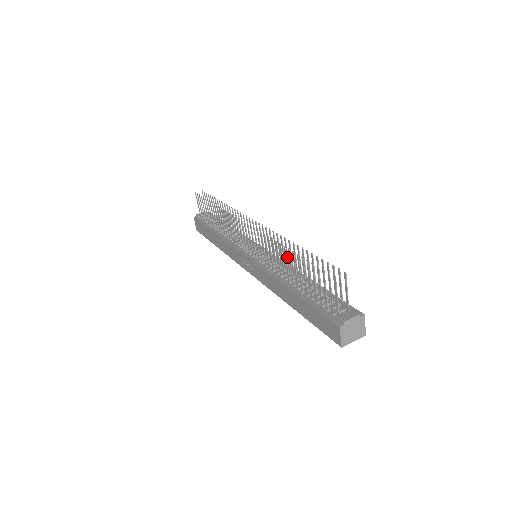
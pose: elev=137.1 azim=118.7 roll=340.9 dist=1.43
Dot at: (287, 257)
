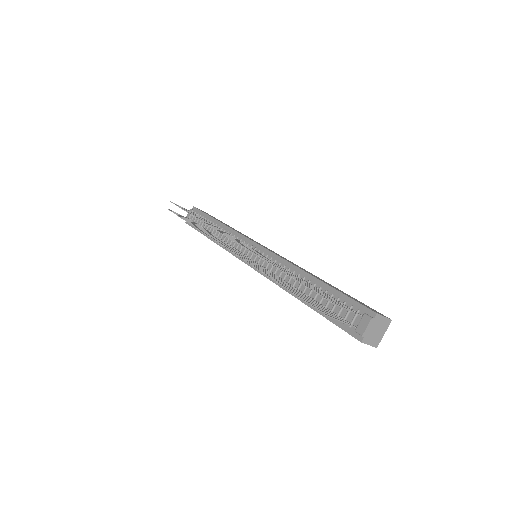
Dot at: occluded
